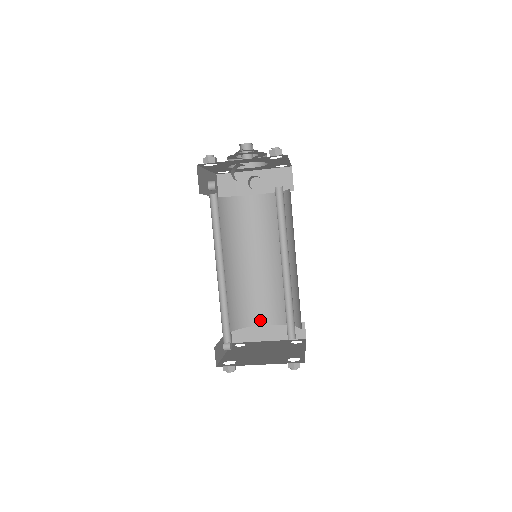
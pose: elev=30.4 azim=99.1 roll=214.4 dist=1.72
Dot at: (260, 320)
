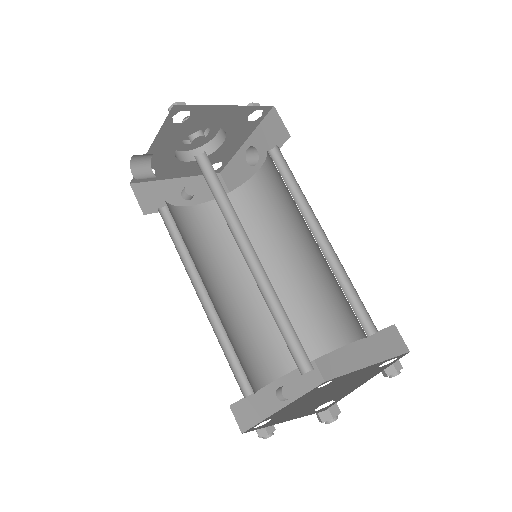
Dot at: (337, 340)
